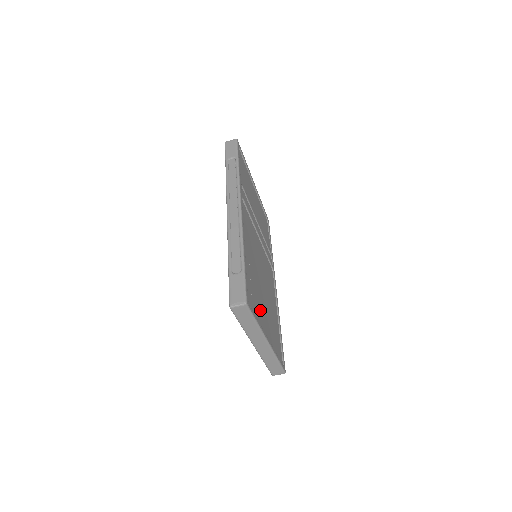
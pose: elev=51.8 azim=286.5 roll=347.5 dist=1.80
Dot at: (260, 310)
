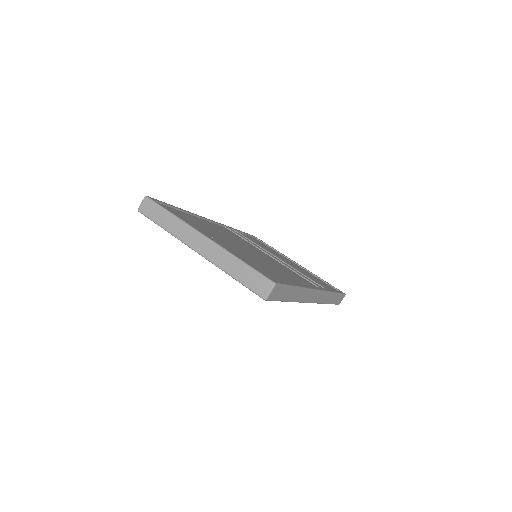
Dot at: (202, 229)
